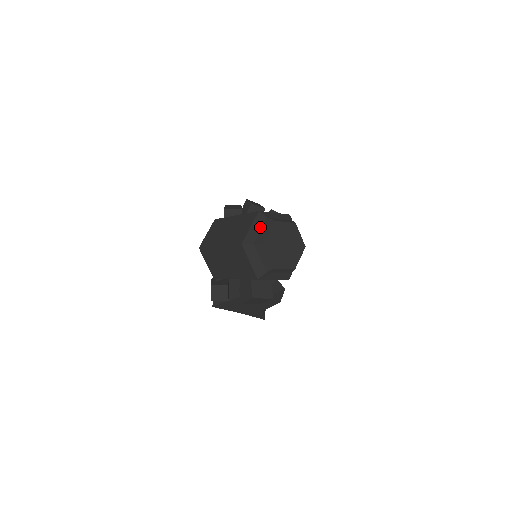
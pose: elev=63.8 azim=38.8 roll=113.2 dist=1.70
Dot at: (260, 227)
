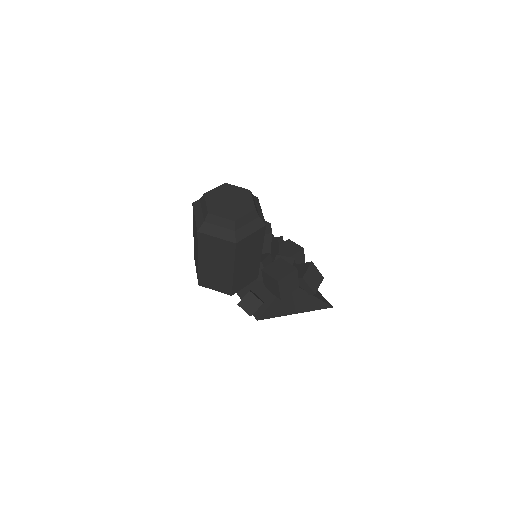
Dot at: (200, 209)
